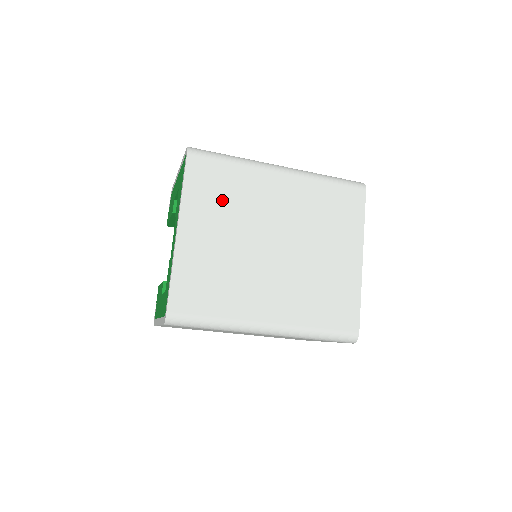
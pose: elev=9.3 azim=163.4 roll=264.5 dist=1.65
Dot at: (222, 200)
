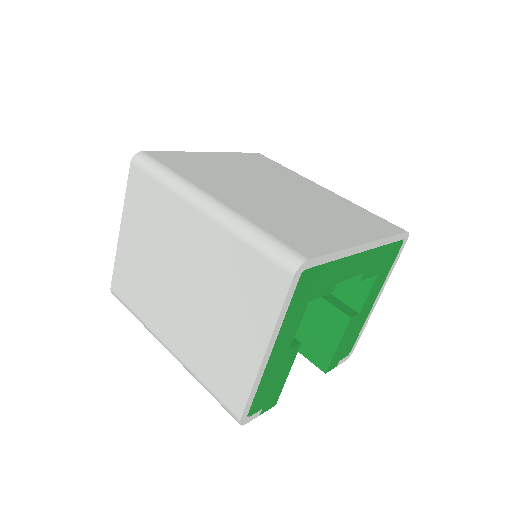
Dot at: (258, 166)
